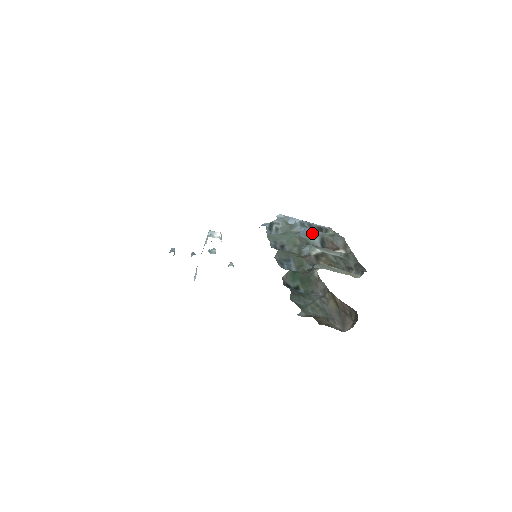
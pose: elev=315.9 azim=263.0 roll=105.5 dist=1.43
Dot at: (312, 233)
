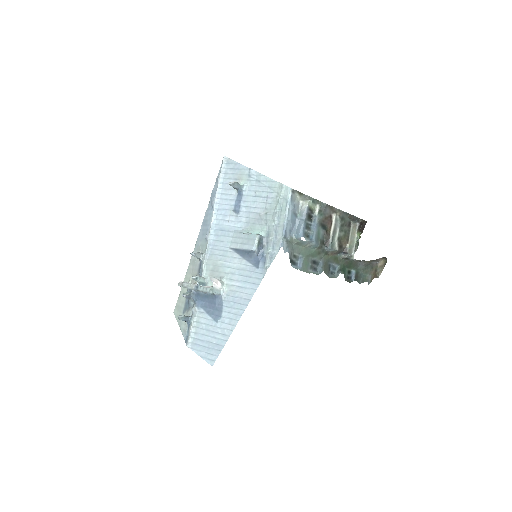
Dot at: (317, 233)
